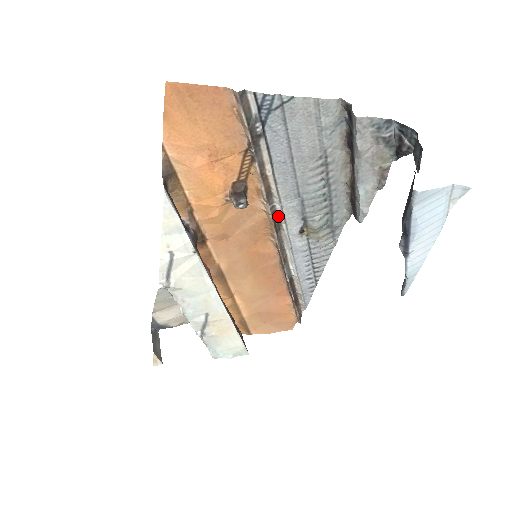
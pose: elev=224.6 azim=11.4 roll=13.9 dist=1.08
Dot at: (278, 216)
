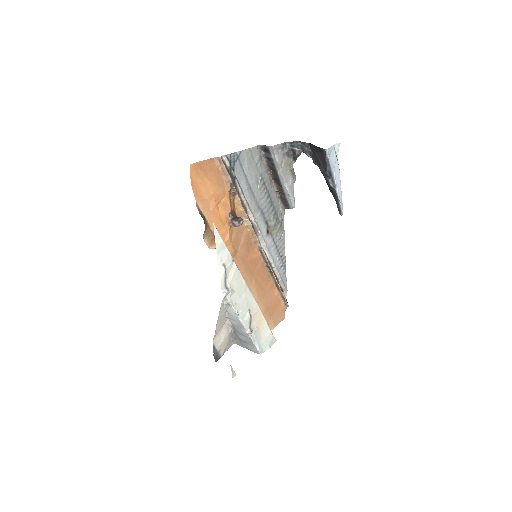
Dot at: (254, 227)
